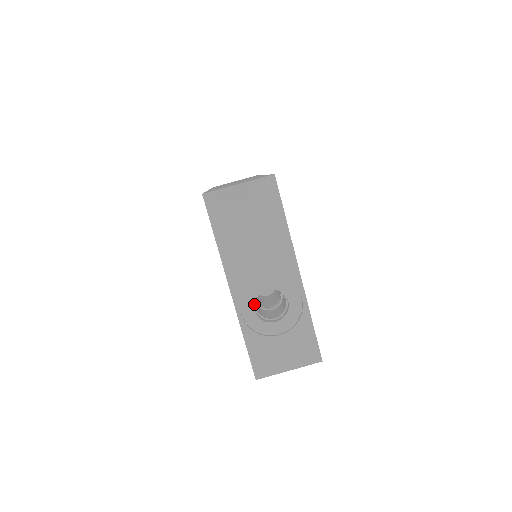
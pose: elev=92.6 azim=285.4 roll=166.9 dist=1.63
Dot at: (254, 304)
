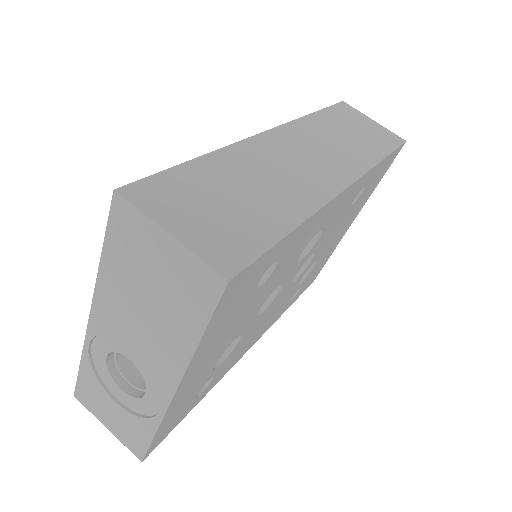
Dot at: occluded
